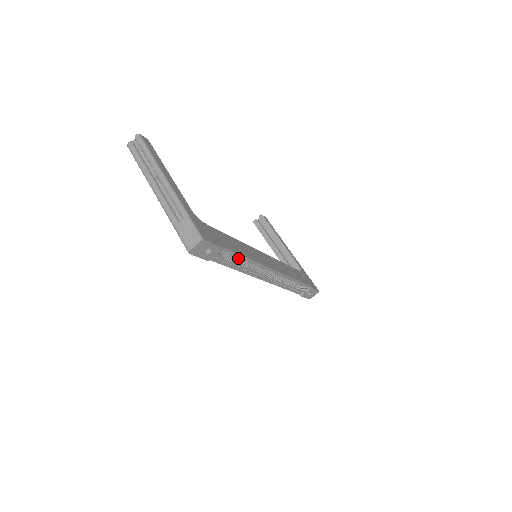
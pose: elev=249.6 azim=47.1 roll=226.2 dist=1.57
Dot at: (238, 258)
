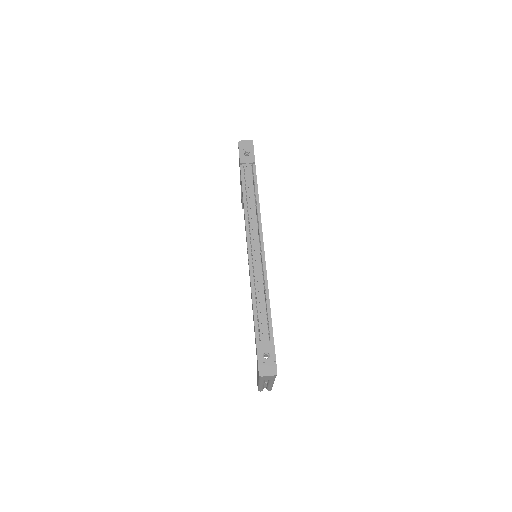
Dot at: occluded
